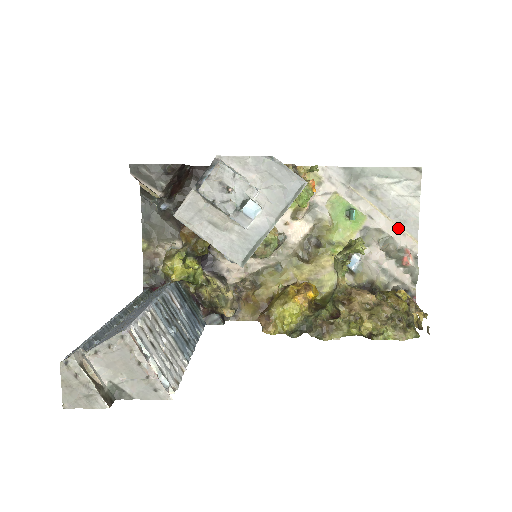
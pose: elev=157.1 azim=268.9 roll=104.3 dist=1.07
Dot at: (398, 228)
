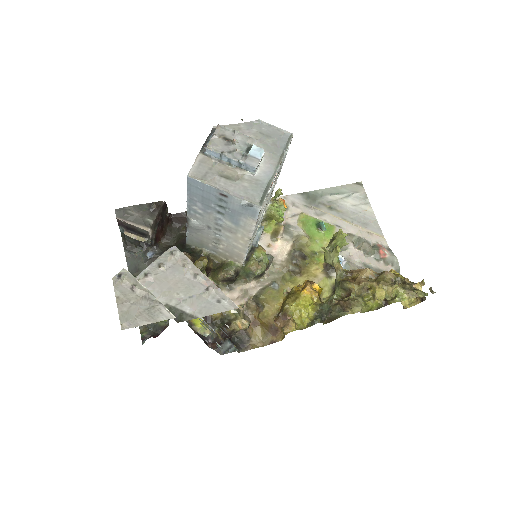
Dot at: (364, 230)
